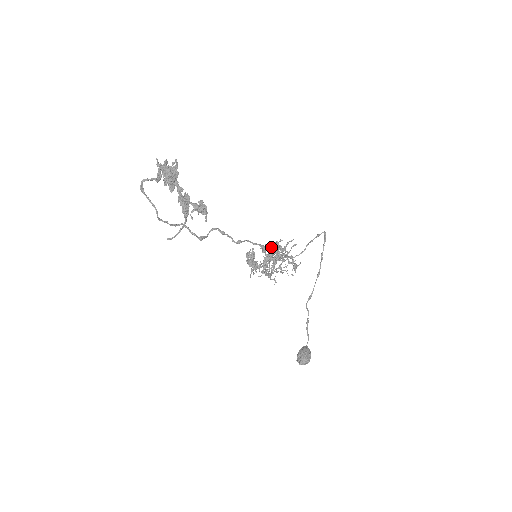
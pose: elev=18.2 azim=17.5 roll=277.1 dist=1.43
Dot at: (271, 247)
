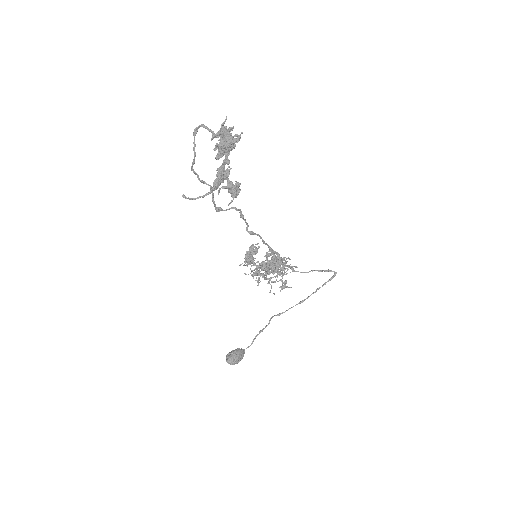
Dot at: (275, 259)
